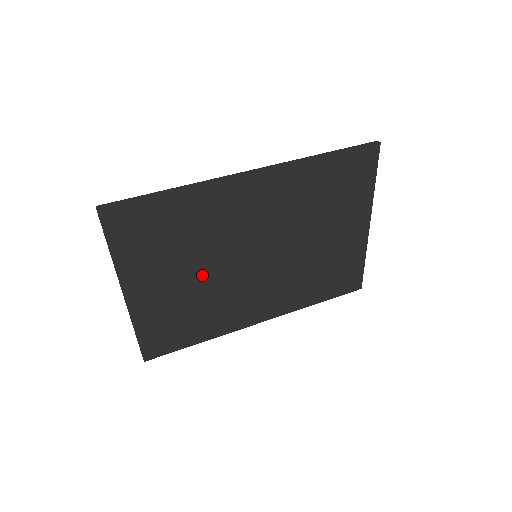
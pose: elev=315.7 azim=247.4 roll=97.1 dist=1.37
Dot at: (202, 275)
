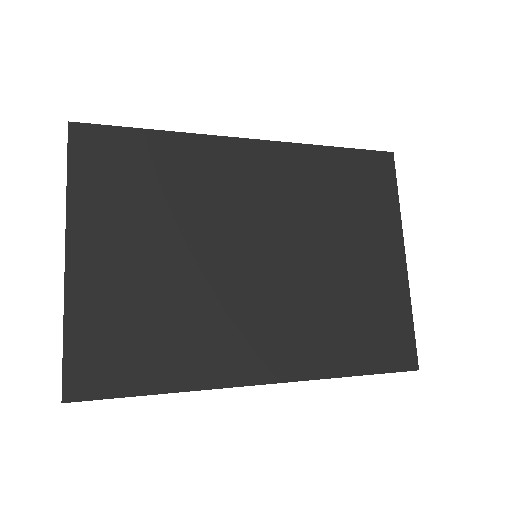
Dot at: (180, 258)
